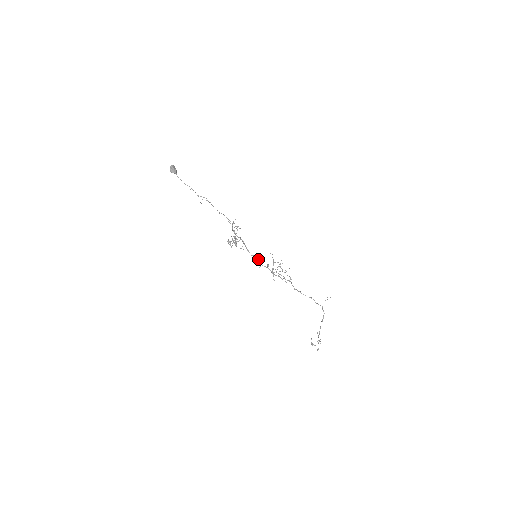
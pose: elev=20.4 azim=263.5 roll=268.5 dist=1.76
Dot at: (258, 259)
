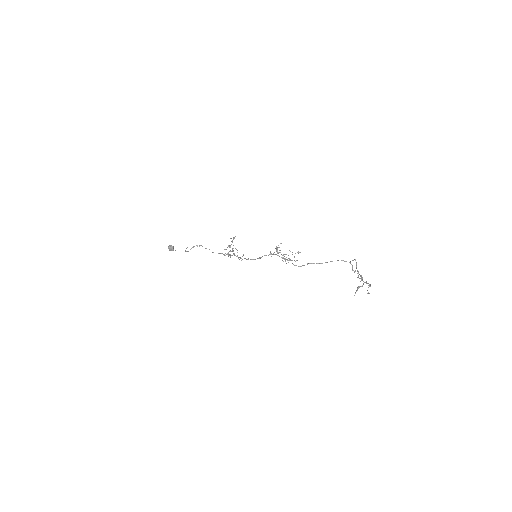
Dot at: (259, 258)
